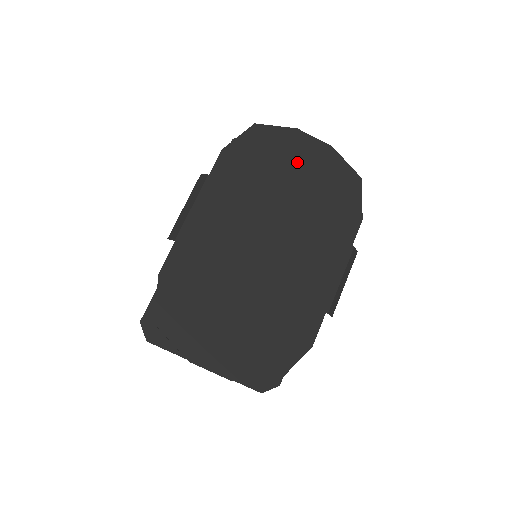
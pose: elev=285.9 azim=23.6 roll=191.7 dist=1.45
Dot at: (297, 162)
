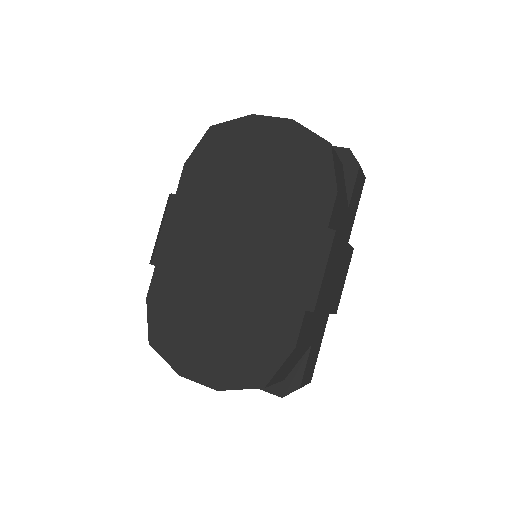
Dot at: (256, 150)
